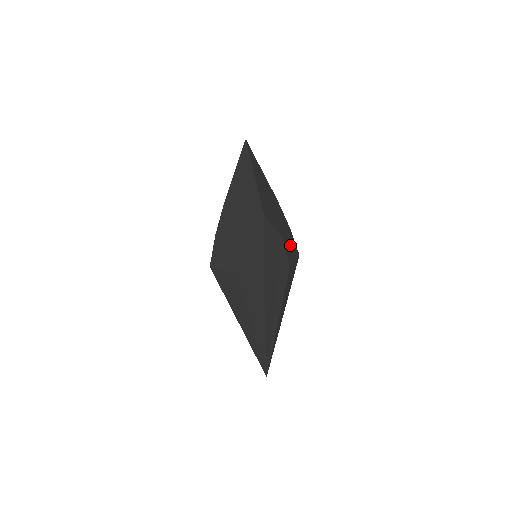
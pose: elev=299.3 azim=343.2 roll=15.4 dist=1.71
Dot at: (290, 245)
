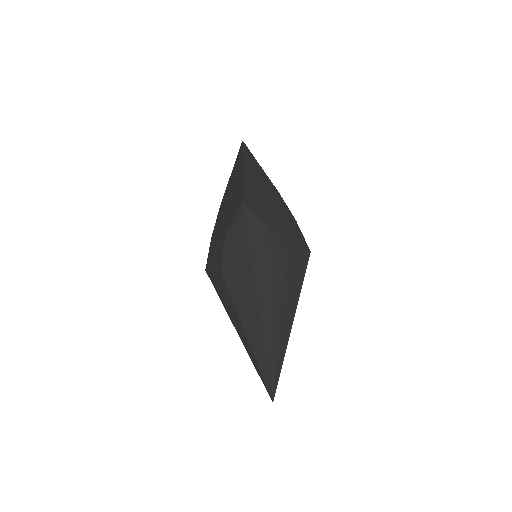
Dot at: (289, 238)
